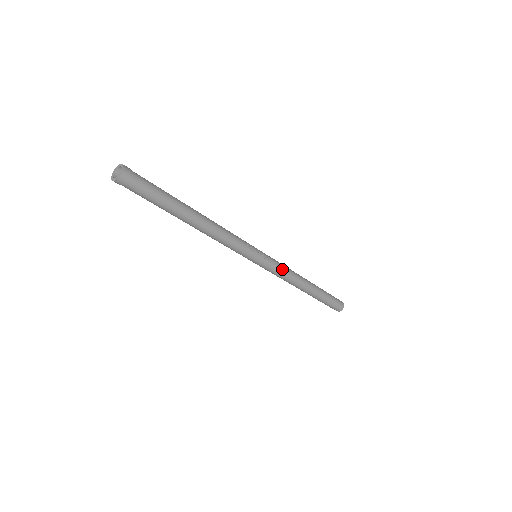
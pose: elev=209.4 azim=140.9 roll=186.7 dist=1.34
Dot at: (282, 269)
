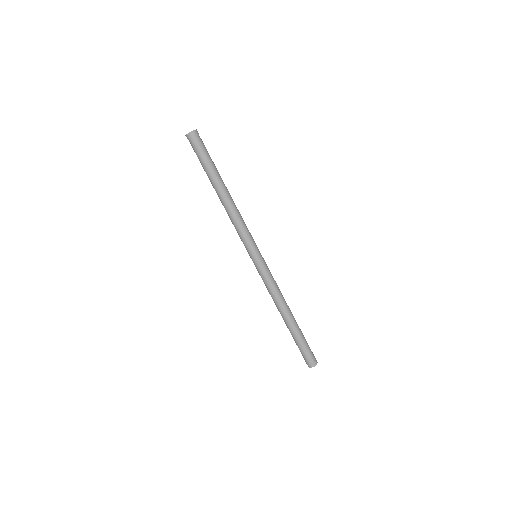
Dot at: (273, 278)
